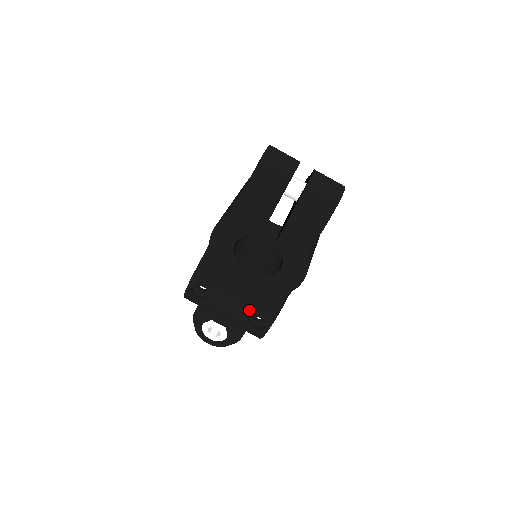
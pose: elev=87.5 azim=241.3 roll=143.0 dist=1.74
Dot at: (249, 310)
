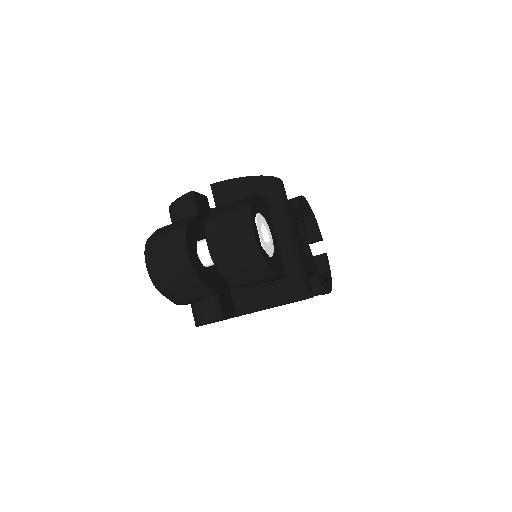
Dot at: occluded
